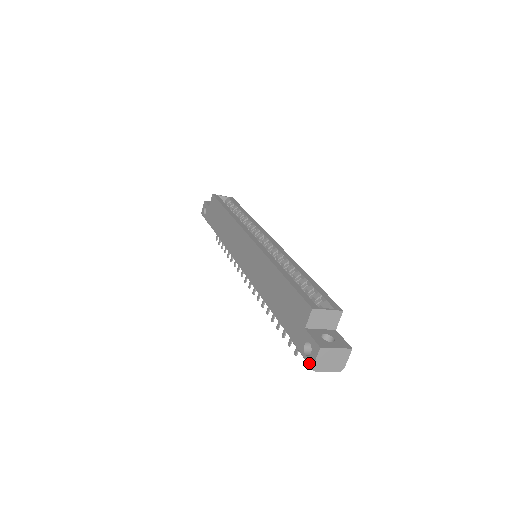
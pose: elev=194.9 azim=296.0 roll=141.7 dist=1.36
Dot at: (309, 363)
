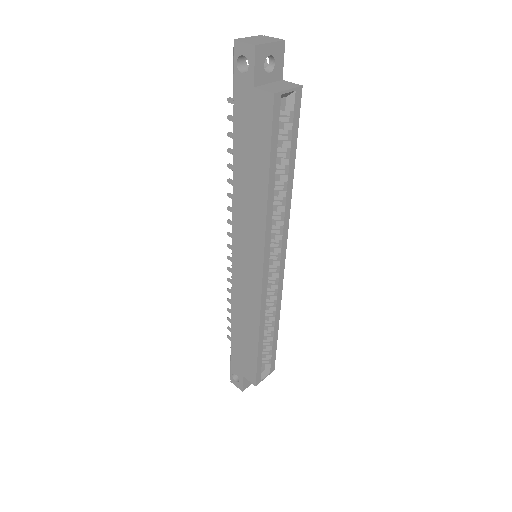
Dot at: (231, 379)
